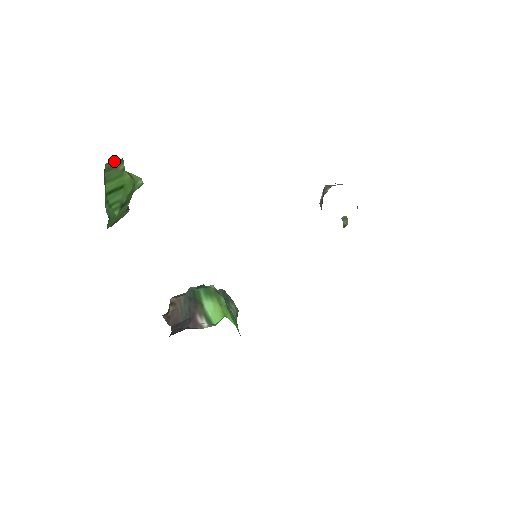
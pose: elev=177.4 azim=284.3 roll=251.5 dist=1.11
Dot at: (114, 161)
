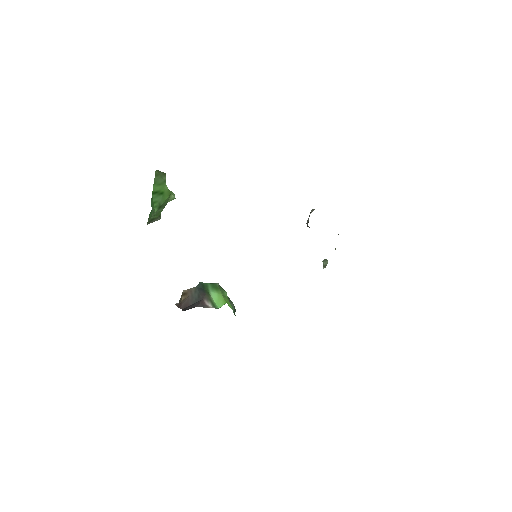
Dot at: (161, 172)
